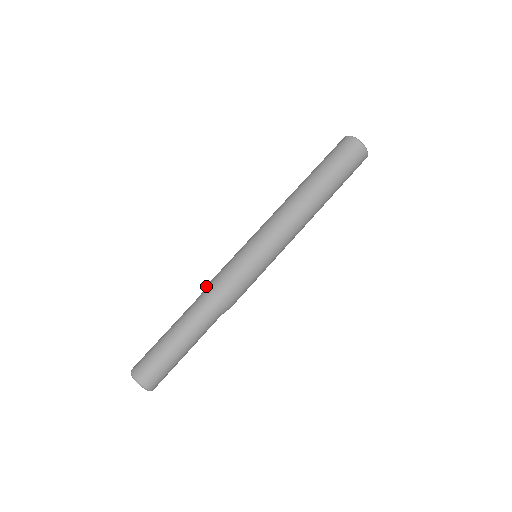
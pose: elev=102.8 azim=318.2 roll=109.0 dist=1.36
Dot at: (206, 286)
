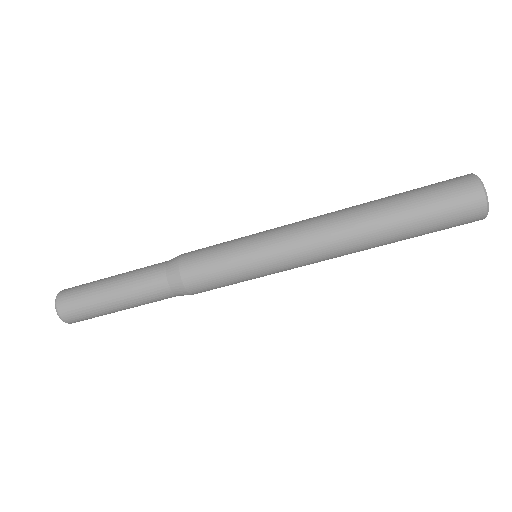
Dot at: (178, 271)
